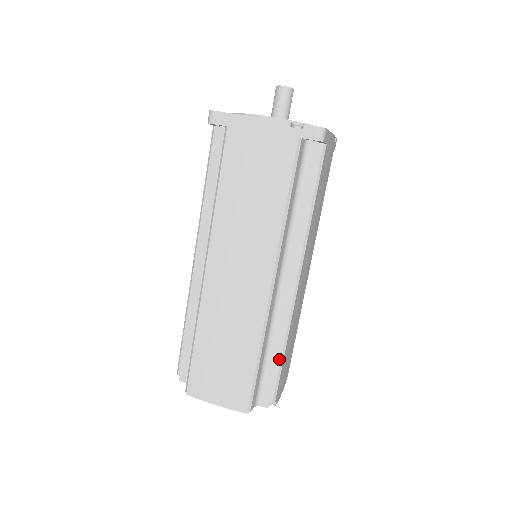
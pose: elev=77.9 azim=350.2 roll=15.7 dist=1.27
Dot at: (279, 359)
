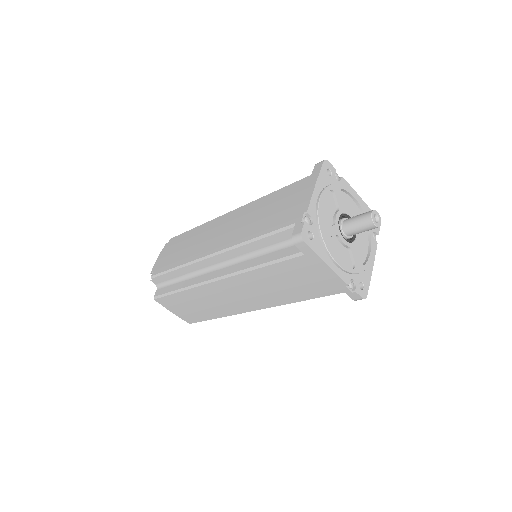
Dot at: occluded
